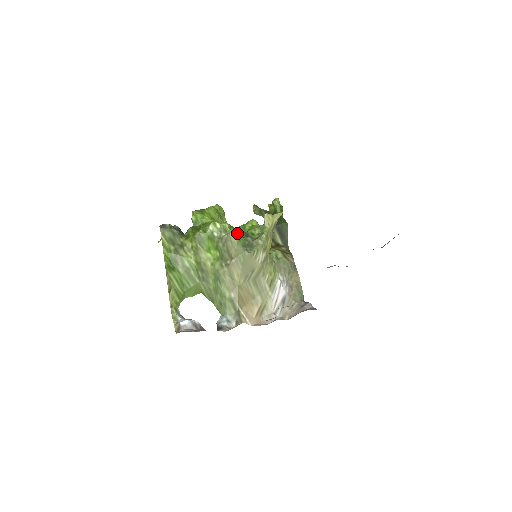
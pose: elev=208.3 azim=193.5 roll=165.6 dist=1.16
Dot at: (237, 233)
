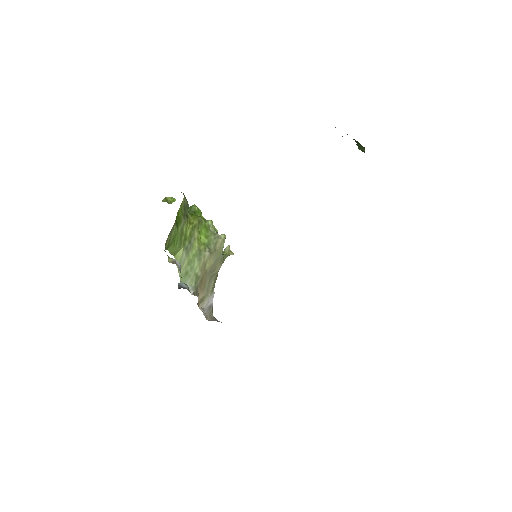
Dot at: occluded
